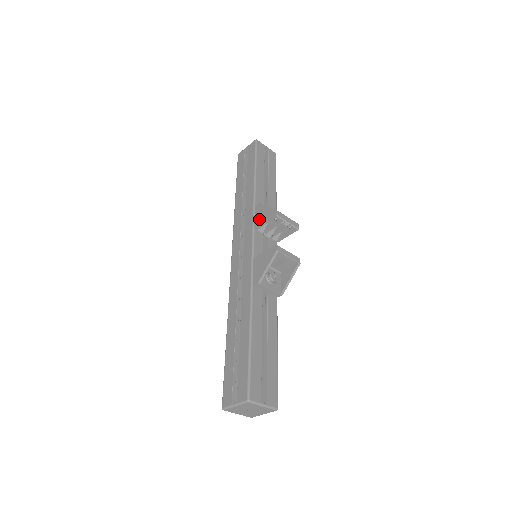
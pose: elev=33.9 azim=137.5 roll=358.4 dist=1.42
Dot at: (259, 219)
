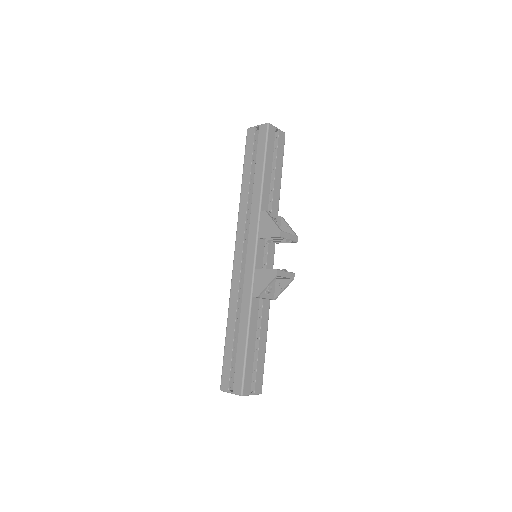
Dot at: (263, 230)
